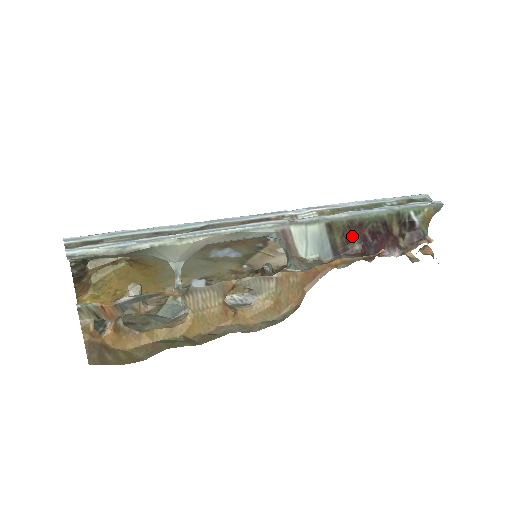
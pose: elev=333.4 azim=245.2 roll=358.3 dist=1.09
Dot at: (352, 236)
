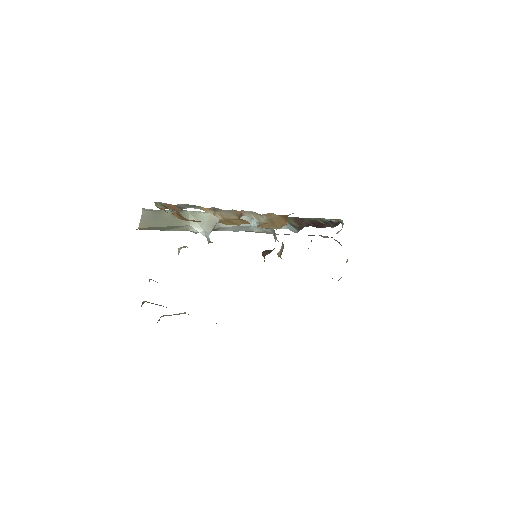
Dot at: (301, 223)
